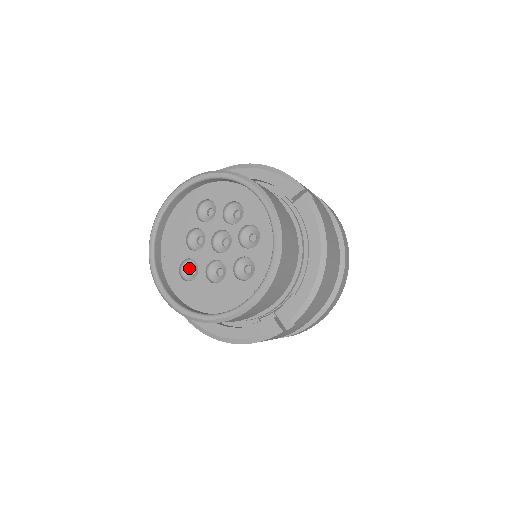
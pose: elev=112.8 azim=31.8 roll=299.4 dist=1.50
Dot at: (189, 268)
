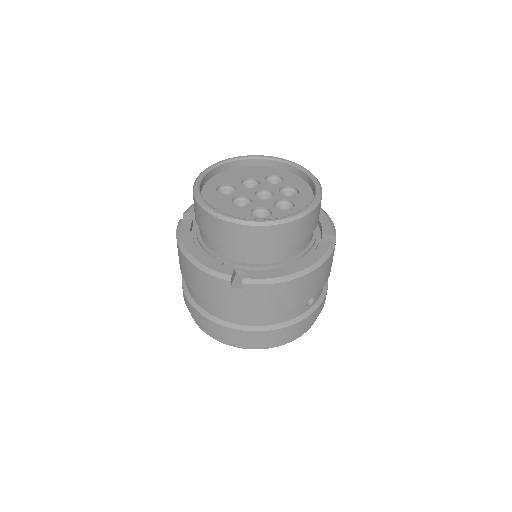
Dot at: (226, 192)
